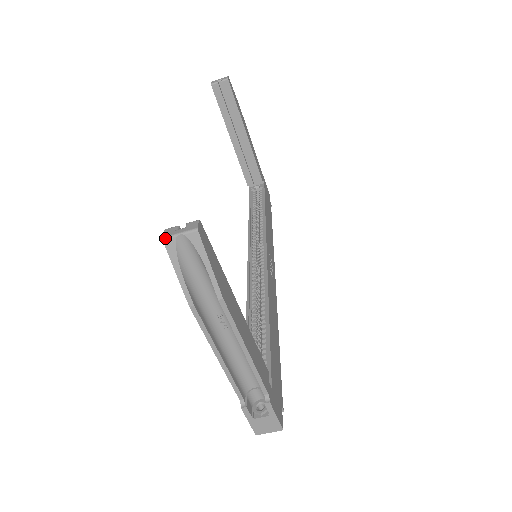
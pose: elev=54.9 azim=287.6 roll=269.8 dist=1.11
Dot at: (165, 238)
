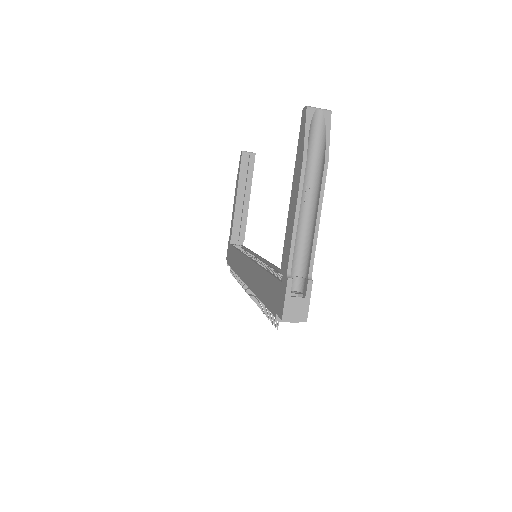
Dot at: (309, 106)
